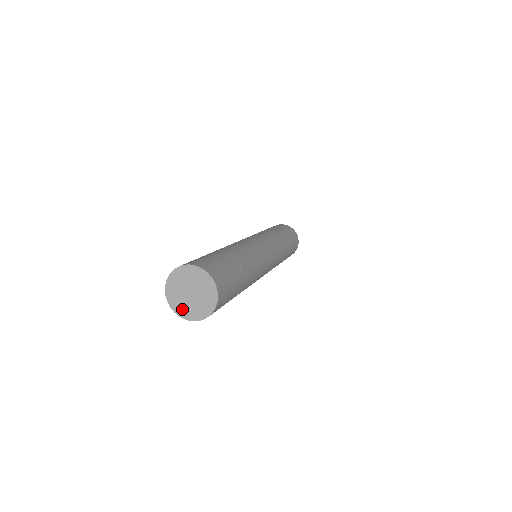
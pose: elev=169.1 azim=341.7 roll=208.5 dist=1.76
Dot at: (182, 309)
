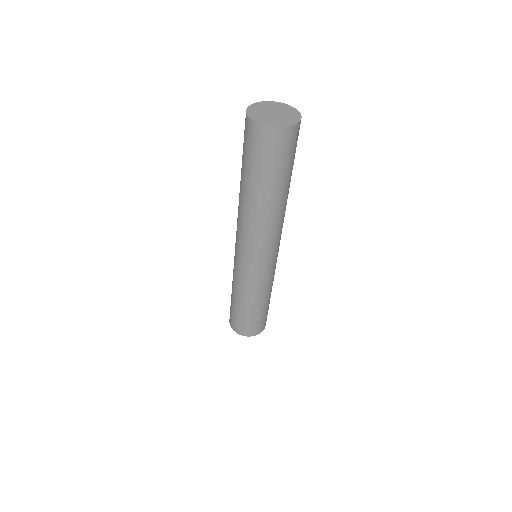
Dot at: (272, 122)
